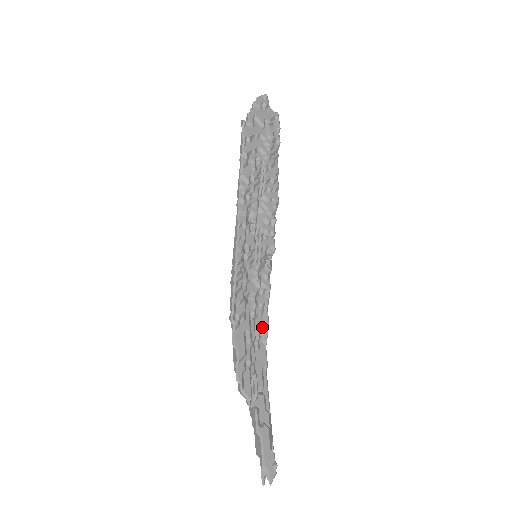
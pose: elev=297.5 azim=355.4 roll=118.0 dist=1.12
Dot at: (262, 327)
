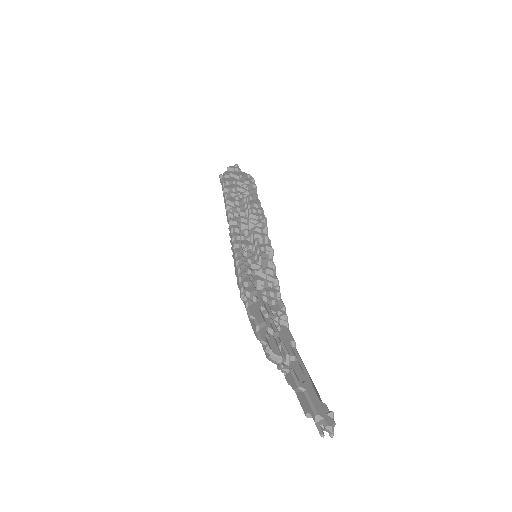
Dot at: (279, 311)
